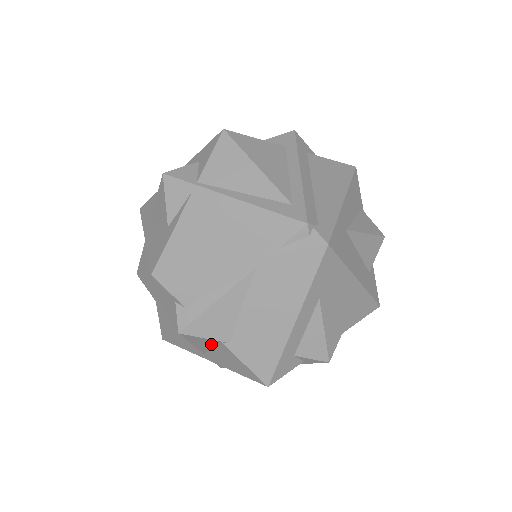
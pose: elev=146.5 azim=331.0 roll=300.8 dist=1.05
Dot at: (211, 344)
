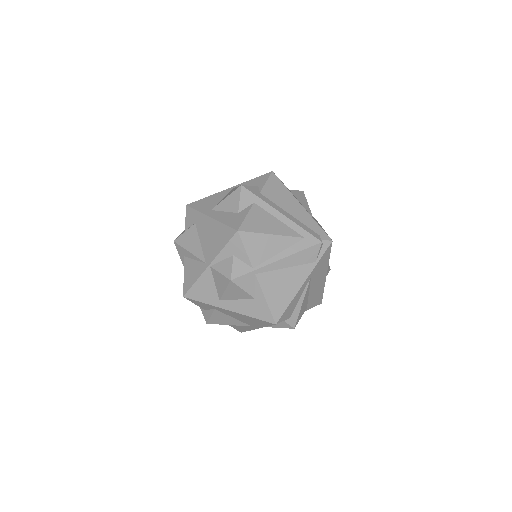
Dot at: occluded
